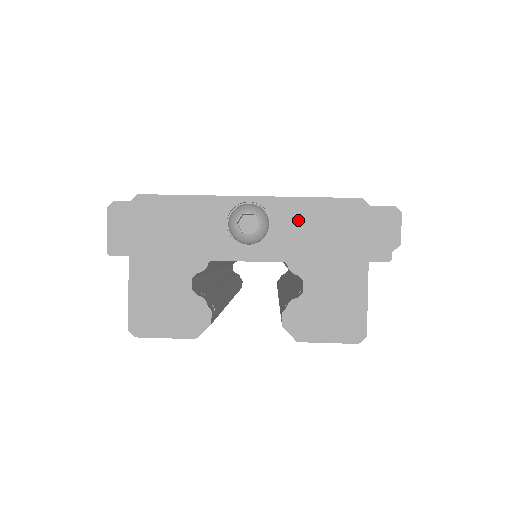
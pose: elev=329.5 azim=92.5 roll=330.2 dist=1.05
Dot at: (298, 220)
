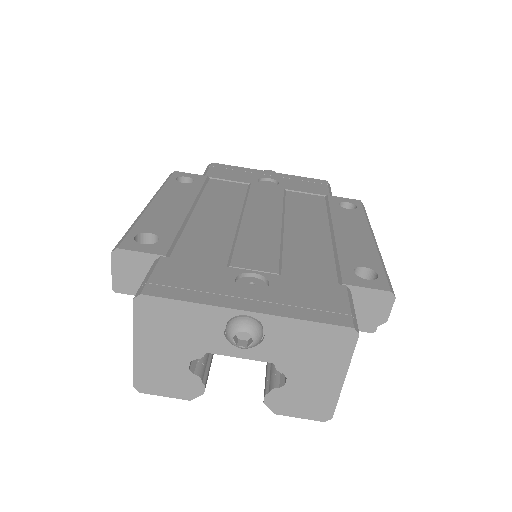
Dot at: (290, 336)
